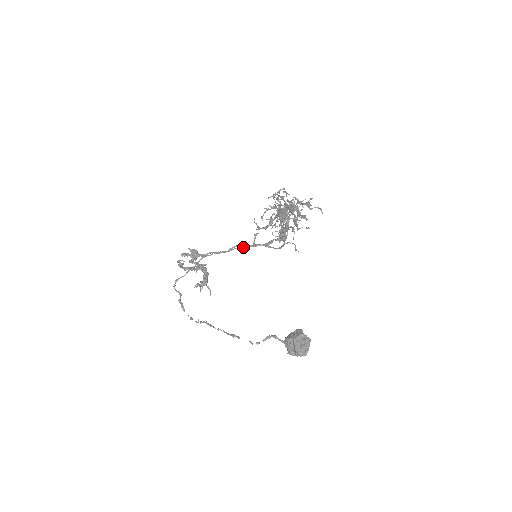
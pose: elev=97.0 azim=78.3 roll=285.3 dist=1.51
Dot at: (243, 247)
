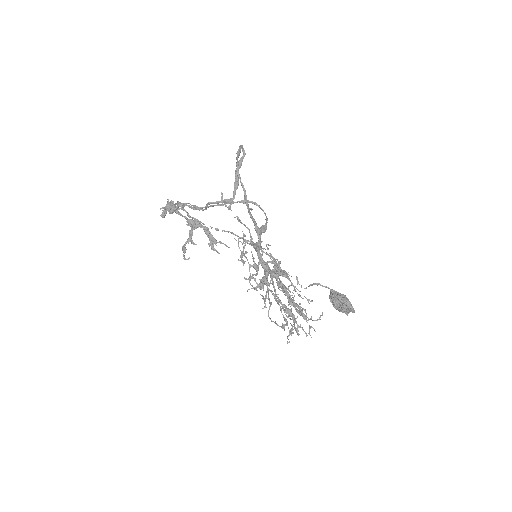
Dot at: occluded
